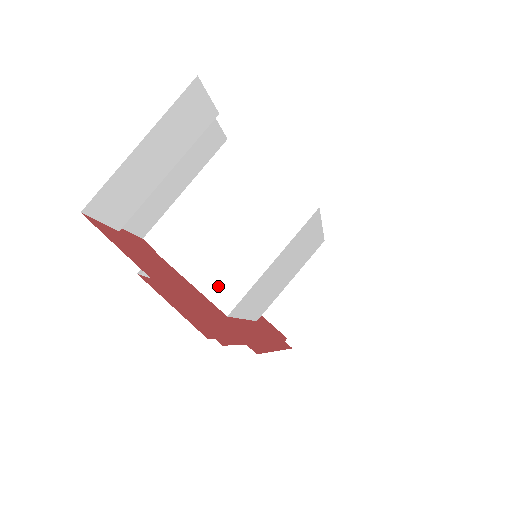
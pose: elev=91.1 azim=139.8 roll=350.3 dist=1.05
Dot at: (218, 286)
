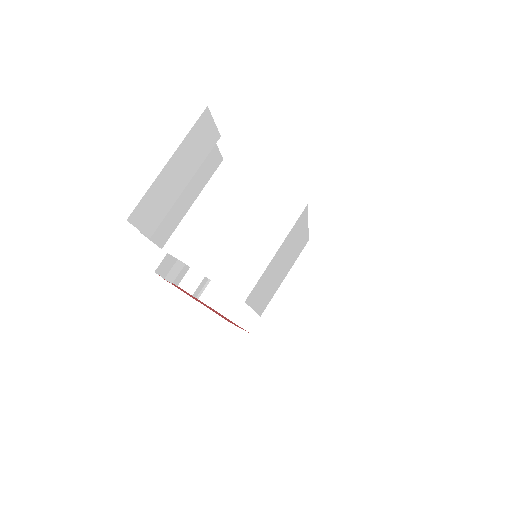
Dot at: (233, 278)
